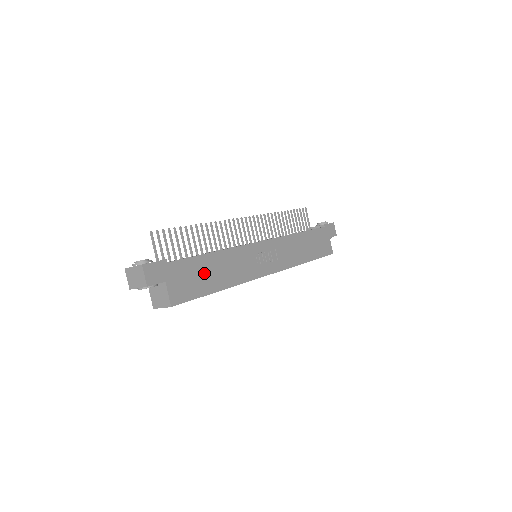
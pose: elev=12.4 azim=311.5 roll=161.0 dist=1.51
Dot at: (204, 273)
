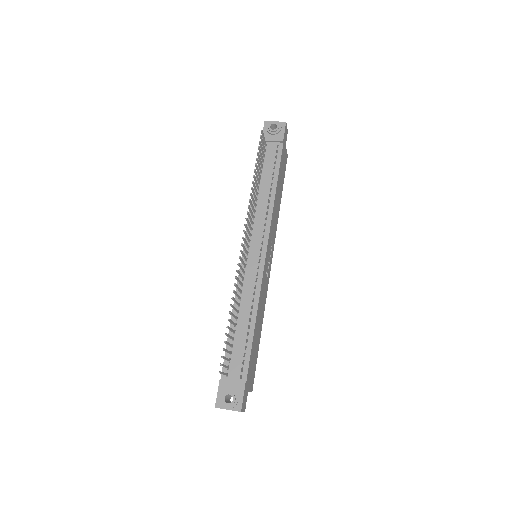
Dot at: (255, 345)
